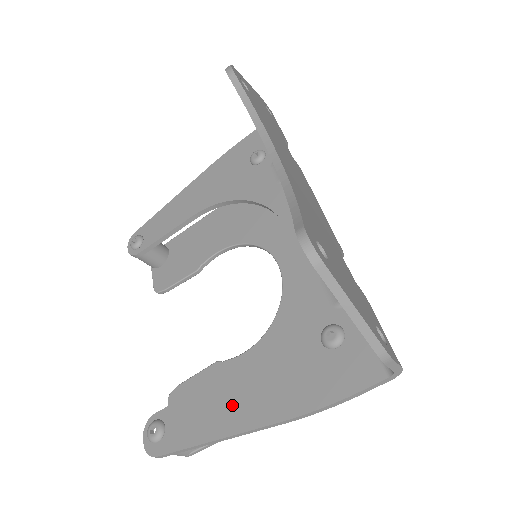
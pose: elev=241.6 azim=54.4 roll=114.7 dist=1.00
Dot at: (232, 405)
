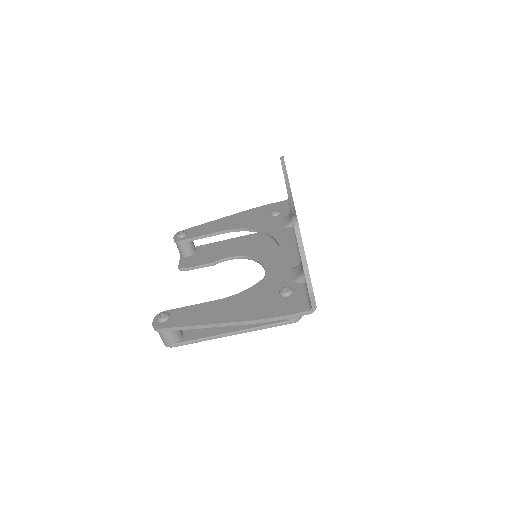
Dot at: (217, 312)
